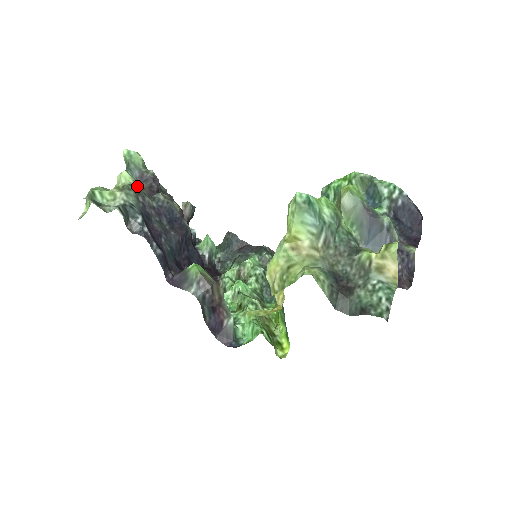
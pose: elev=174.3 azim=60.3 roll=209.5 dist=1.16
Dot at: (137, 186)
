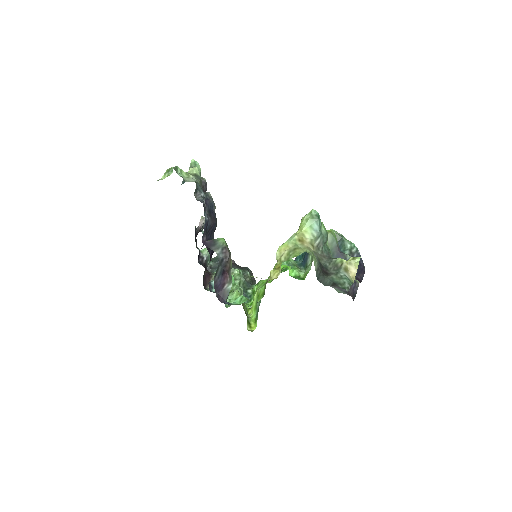
Dot at: occluded
